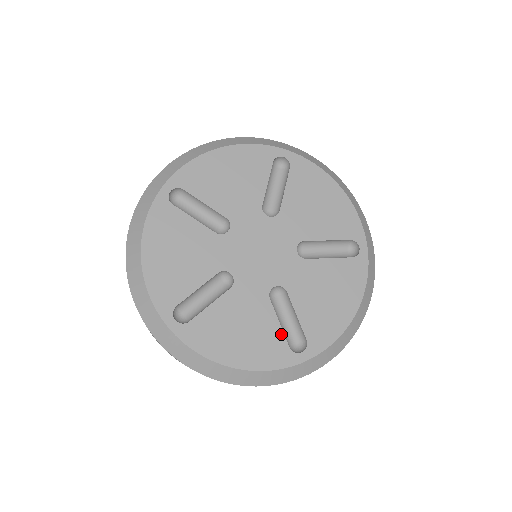
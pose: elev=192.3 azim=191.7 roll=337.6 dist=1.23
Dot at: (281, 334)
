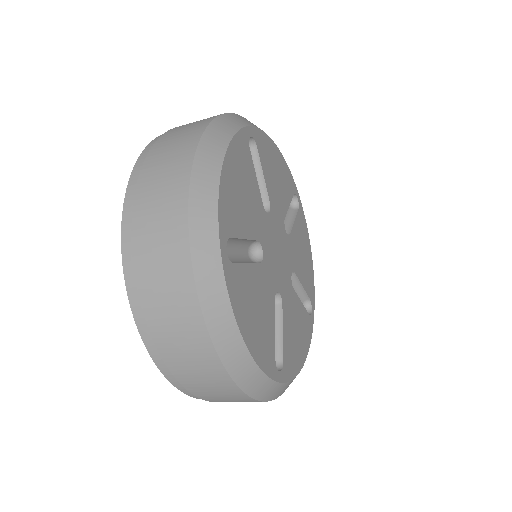
Dot at: (274, 341)
